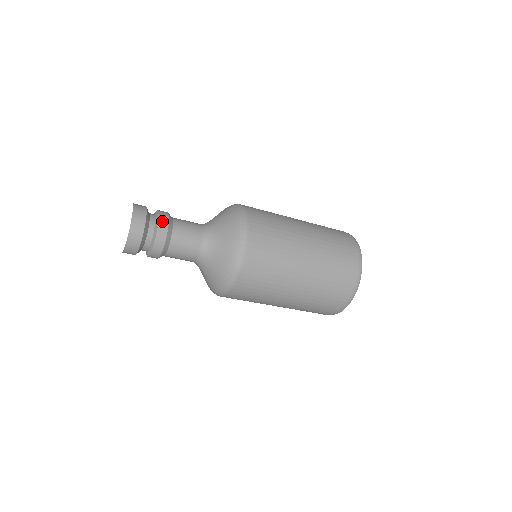
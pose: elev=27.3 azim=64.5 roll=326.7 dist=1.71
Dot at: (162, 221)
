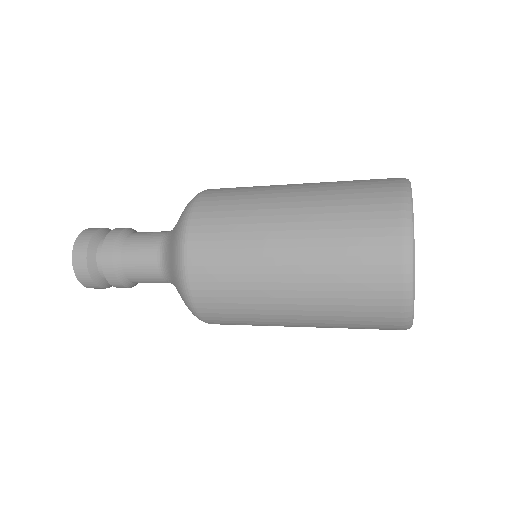
Dot at: (107, 242)
